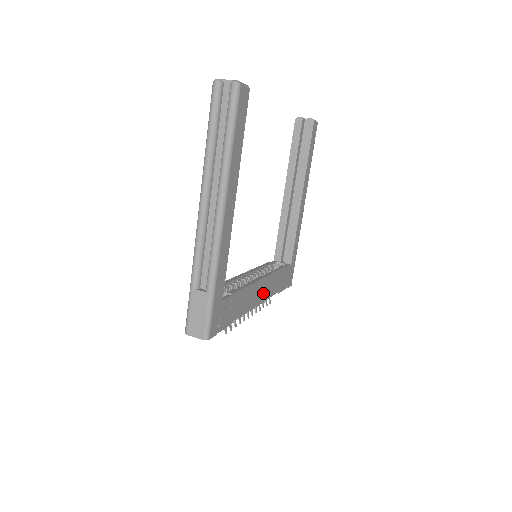
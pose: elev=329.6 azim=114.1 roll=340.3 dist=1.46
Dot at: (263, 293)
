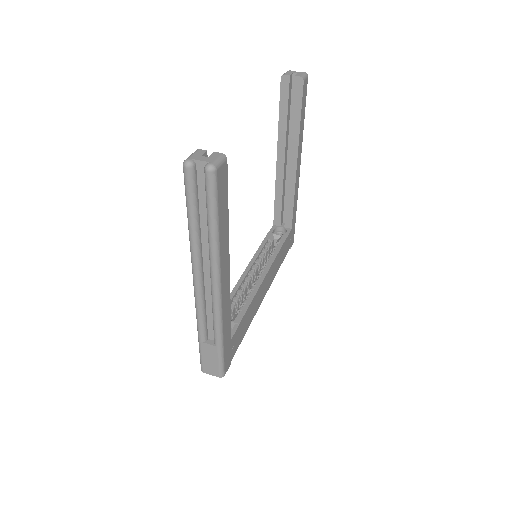
Dot at: (267, 284)
